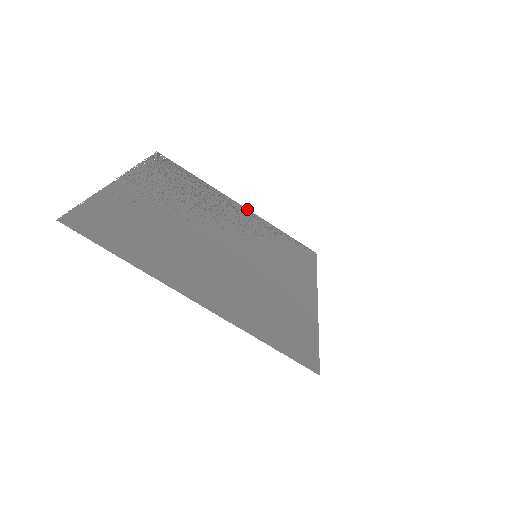
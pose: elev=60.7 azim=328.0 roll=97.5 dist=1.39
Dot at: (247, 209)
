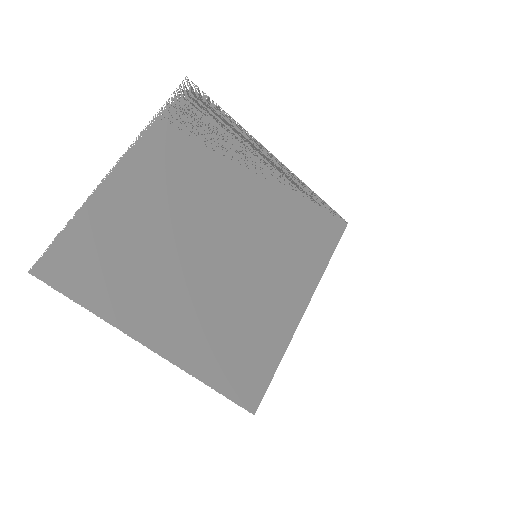
Dot at: (282, 164)
